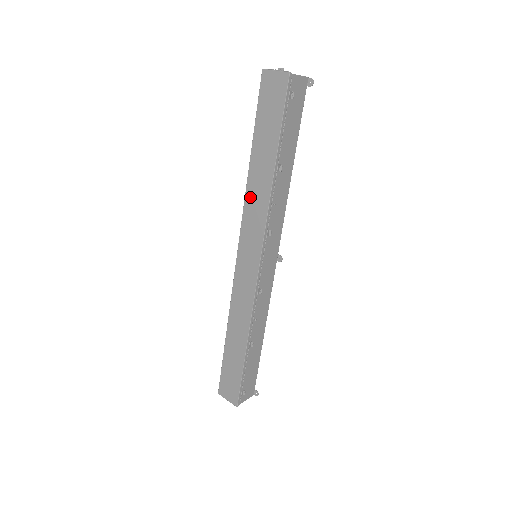
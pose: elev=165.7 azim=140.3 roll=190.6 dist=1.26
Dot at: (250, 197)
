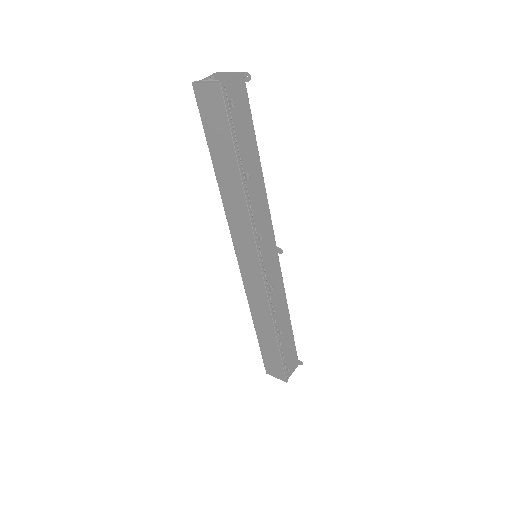
Dot at: (229, 209)
